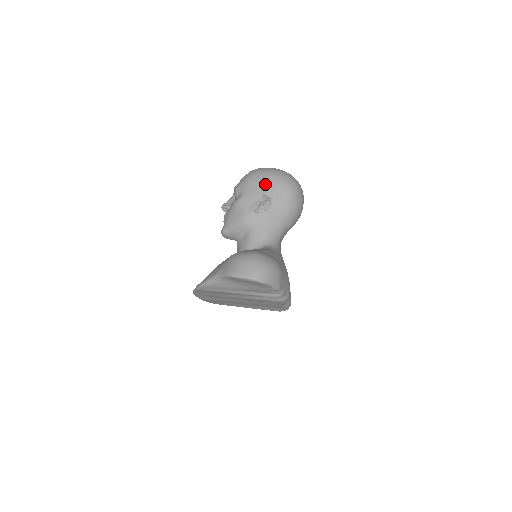
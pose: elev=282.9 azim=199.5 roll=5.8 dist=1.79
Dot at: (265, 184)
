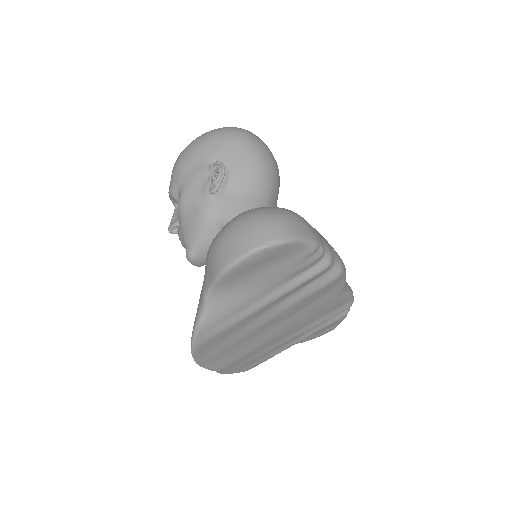
Dot at: (202, 153)
